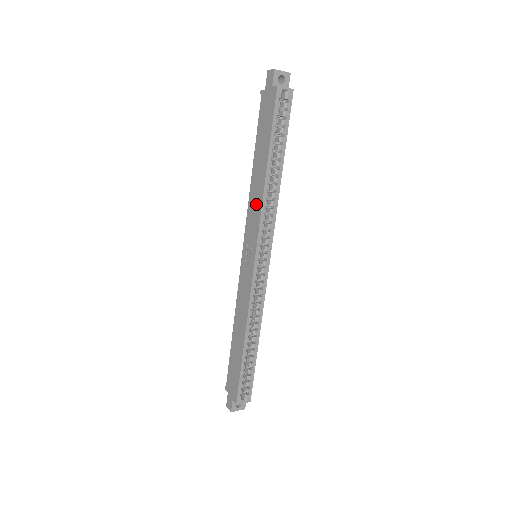
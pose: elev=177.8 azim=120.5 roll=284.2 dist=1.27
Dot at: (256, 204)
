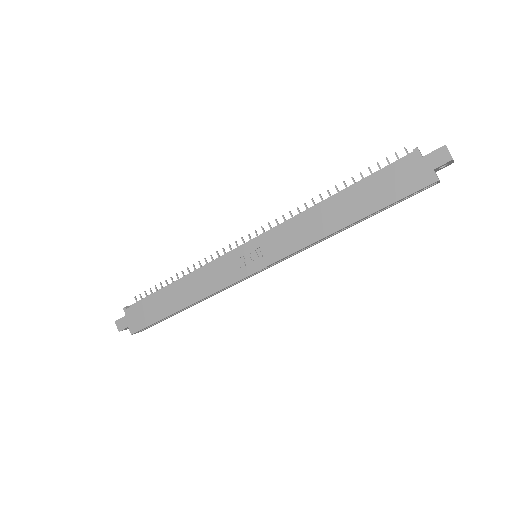
Dot at: (305, 234)
